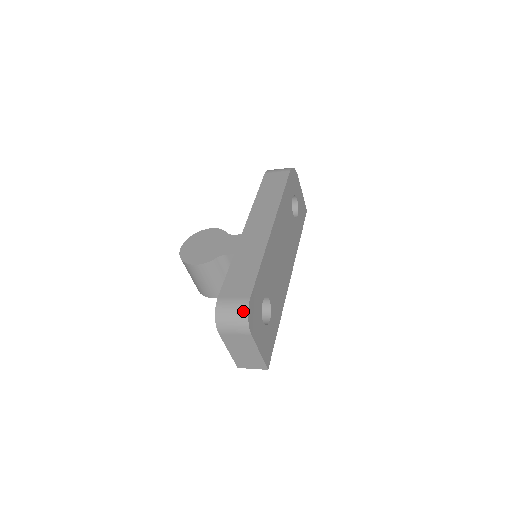
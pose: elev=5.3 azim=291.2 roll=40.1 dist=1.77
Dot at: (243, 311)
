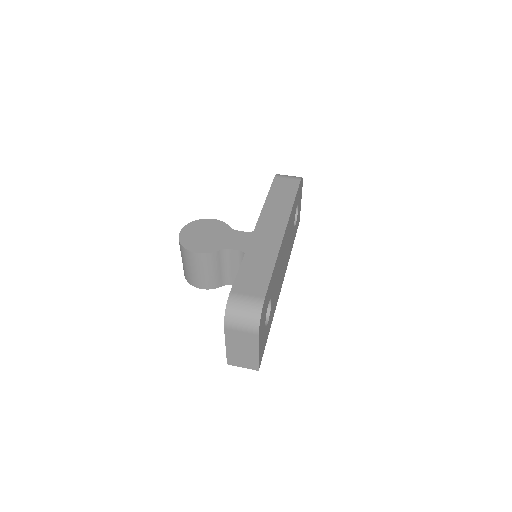
Dot at: (256, 310)
